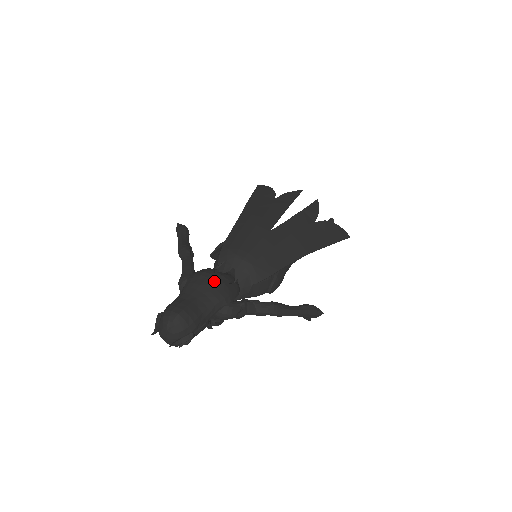
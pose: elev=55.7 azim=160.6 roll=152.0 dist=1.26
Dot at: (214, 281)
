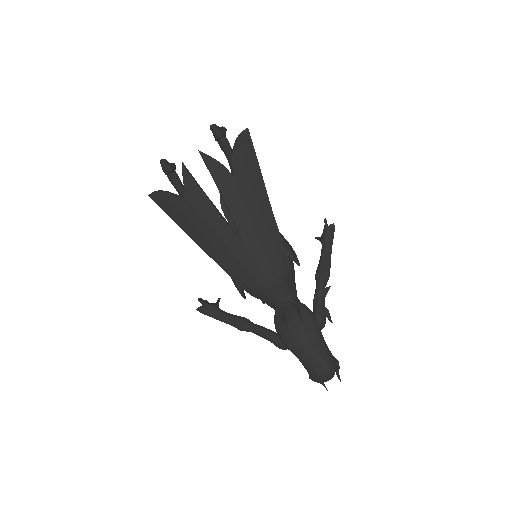
Dot at: (299, 333)
